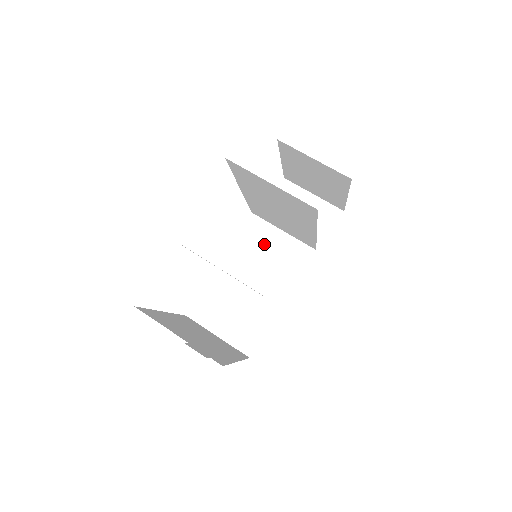
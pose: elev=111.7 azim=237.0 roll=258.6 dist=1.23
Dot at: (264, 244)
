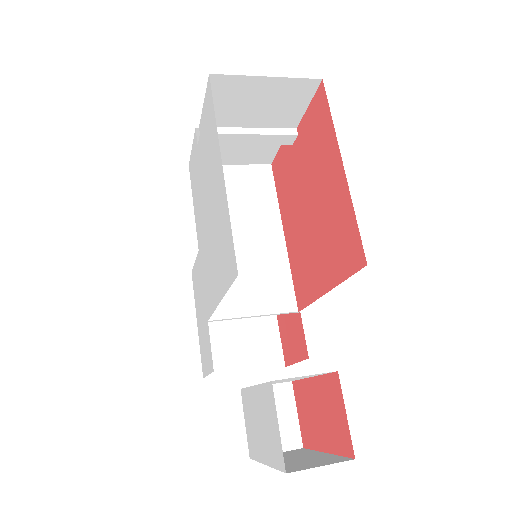
Dot at: occluded
